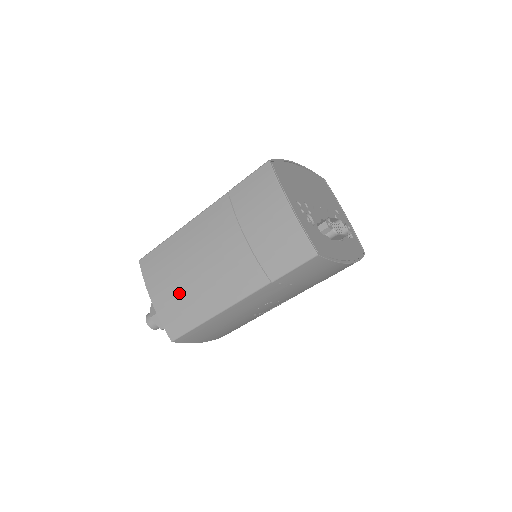
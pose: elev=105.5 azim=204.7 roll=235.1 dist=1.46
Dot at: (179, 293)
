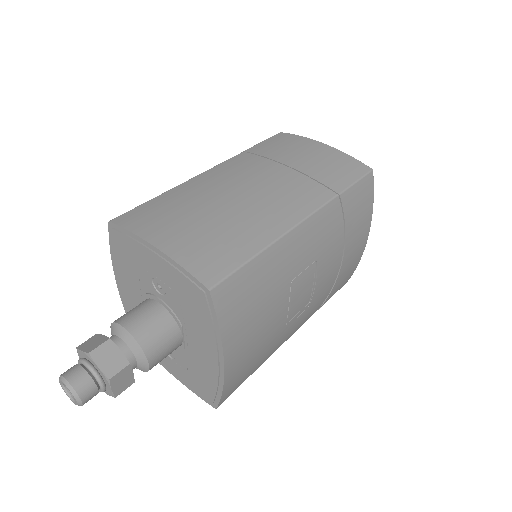
Dot at: (210, 225)
